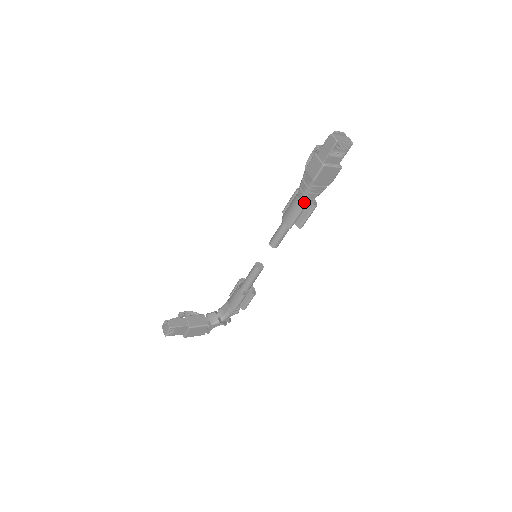
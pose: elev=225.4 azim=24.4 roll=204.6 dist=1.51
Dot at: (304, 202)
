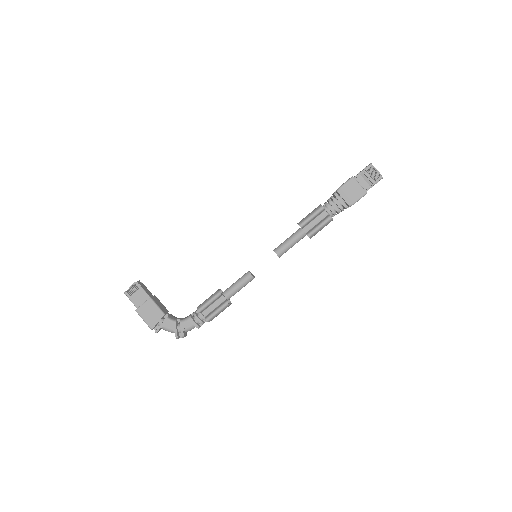
Dot at: (323, 210)
